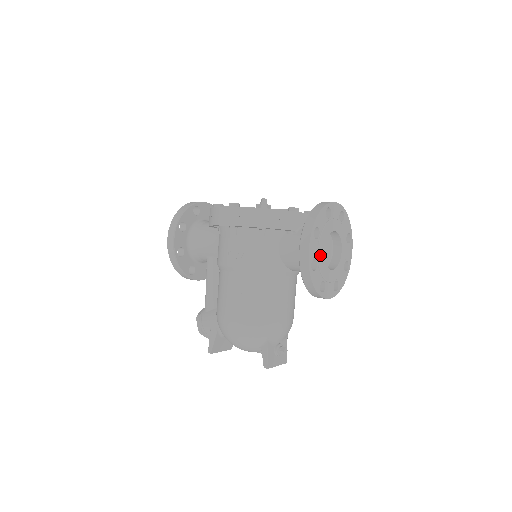
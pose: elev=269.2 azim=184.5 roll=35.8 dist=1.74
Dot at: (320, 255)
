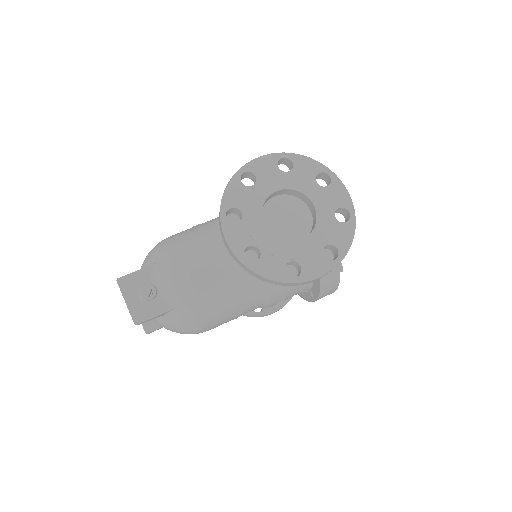
Dot at: (266, 185)
